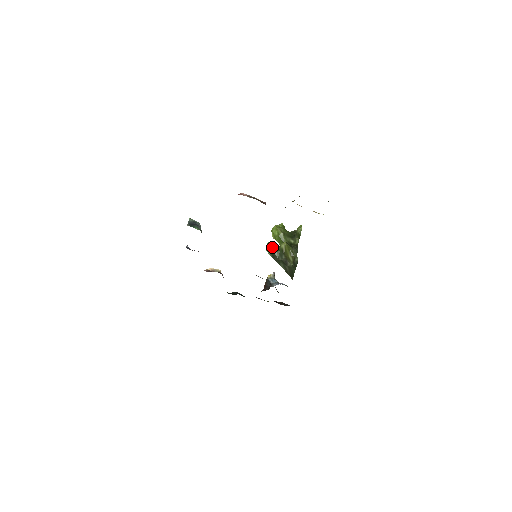
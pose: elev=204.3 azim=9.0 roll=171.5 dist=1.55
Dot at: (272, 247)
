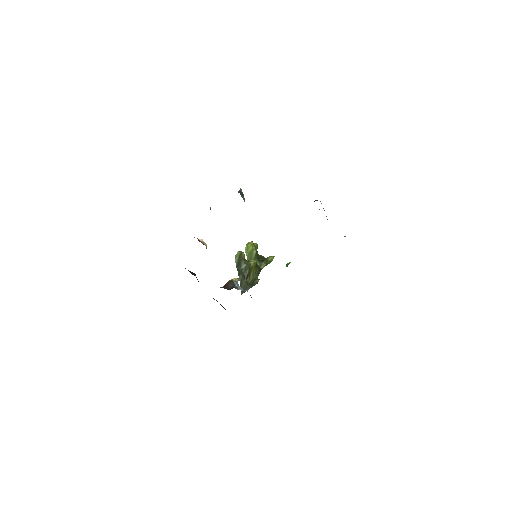
Dot at: (243, 257)
